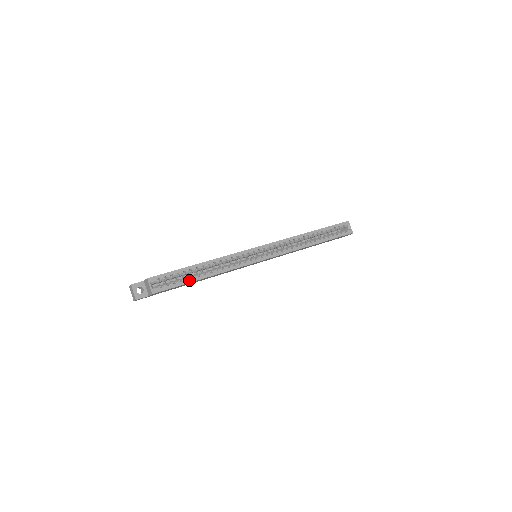
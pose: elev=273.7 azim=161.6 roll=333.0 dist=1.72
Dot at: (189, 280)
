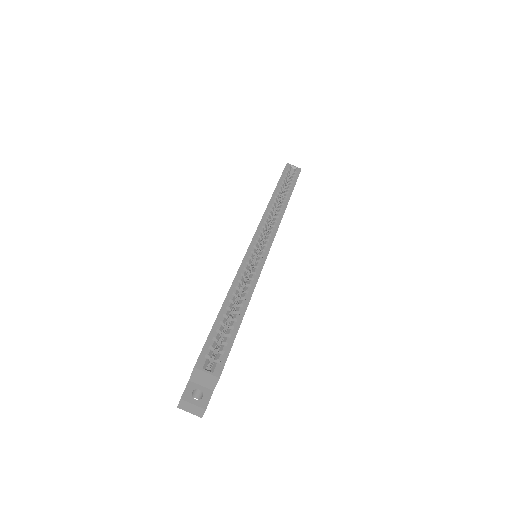
Dot at: (235, 326)
